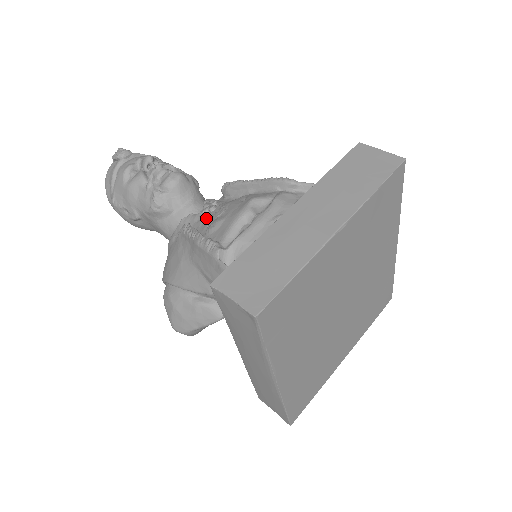
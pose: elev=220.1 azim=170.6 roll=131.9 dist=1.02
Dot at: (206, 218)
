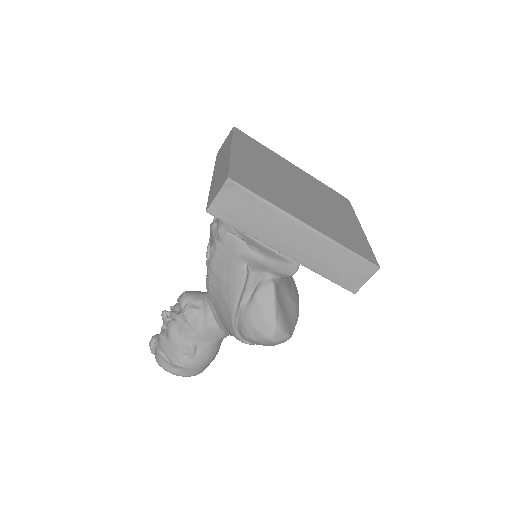
Dot at: occluded
